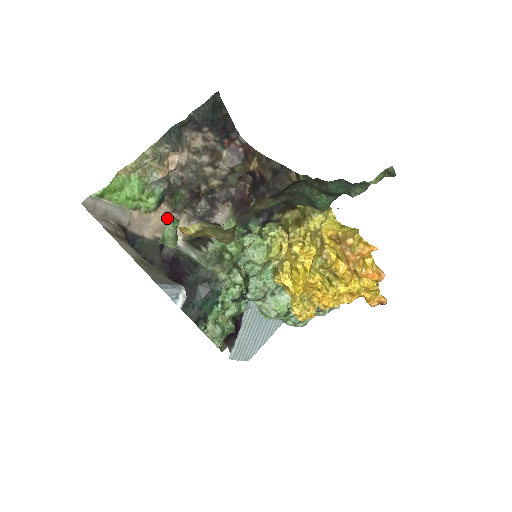
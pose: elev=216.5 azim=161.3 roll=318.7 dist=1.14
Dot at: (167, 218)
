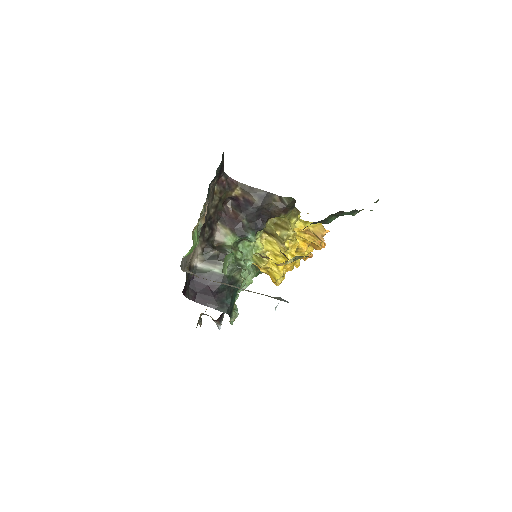
Dot at: (194, 250)
